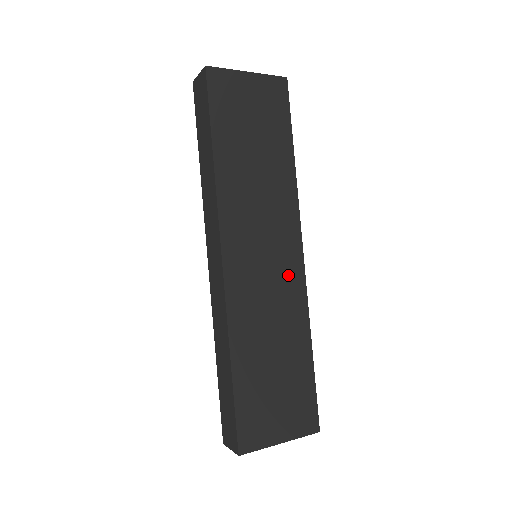
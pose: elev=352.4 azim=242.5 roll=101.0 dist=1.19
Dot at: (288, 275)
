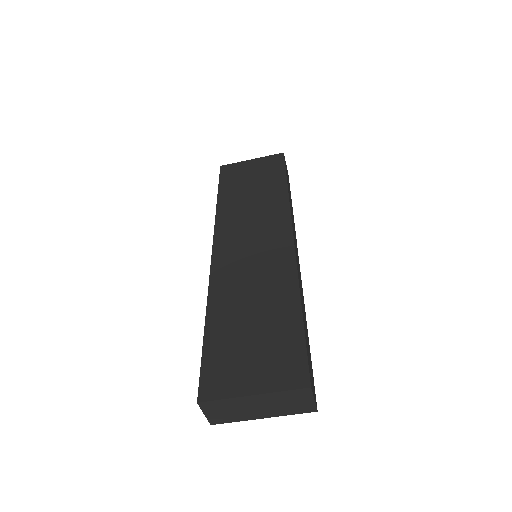
Dot at: (275, 253)
